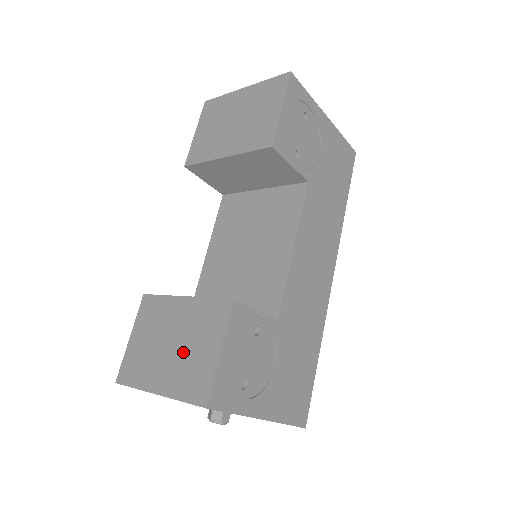
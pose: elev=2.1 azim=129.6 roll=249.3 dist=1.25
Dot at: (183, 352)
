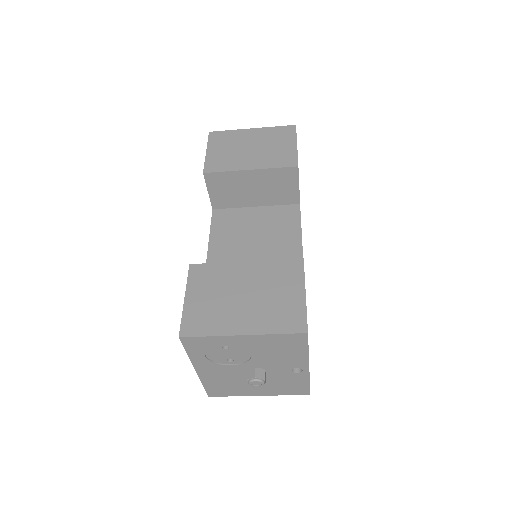
Dot at: (263, 299)
